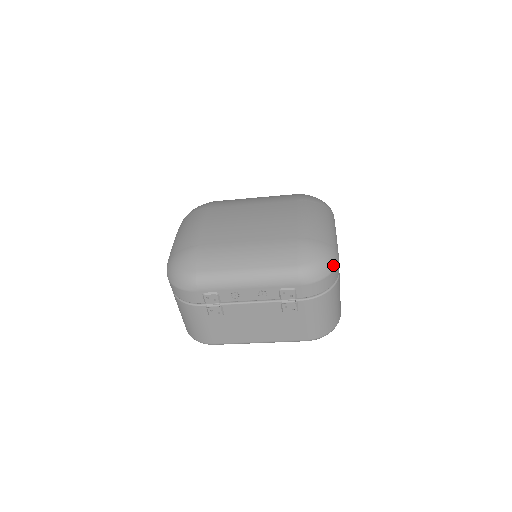
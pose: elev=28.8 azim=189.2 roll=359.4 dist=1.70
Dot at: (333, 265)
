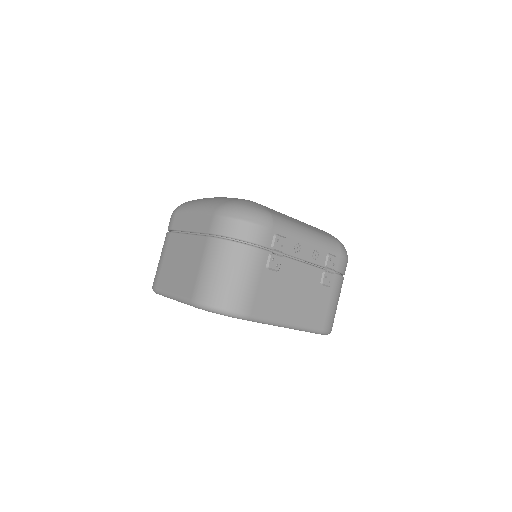
Dot at: occluded
